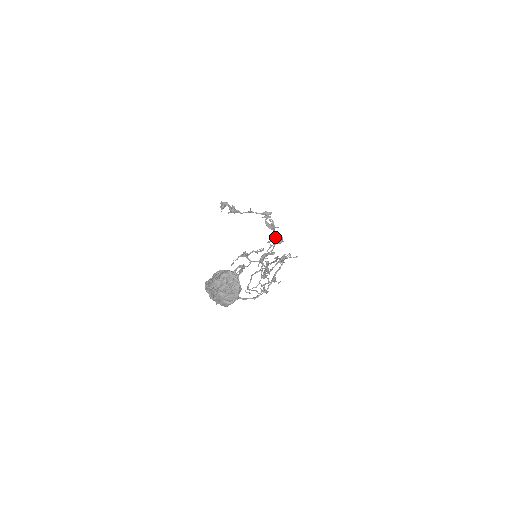
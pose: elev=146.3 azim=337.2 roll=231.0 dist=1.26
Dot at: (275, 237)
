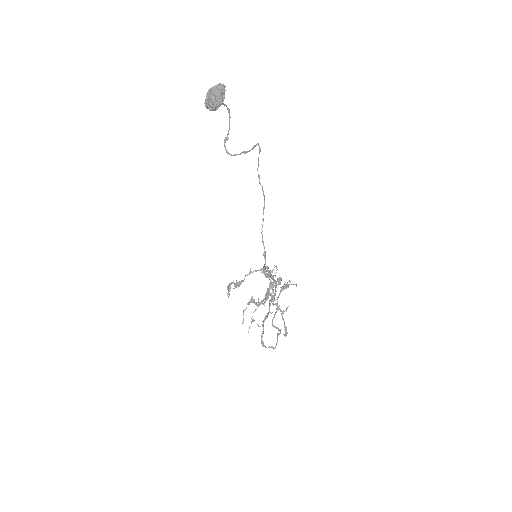
Dot at: (274, 279)
